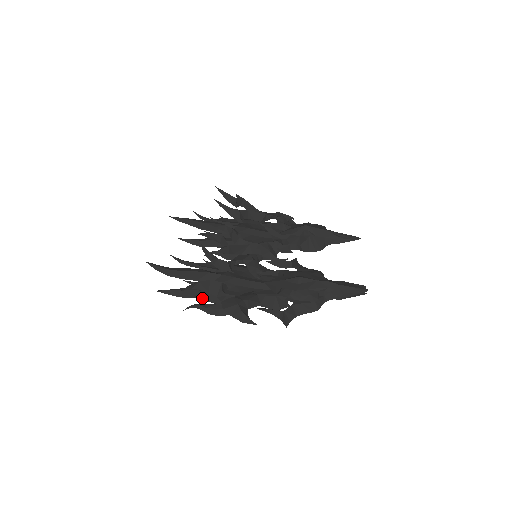
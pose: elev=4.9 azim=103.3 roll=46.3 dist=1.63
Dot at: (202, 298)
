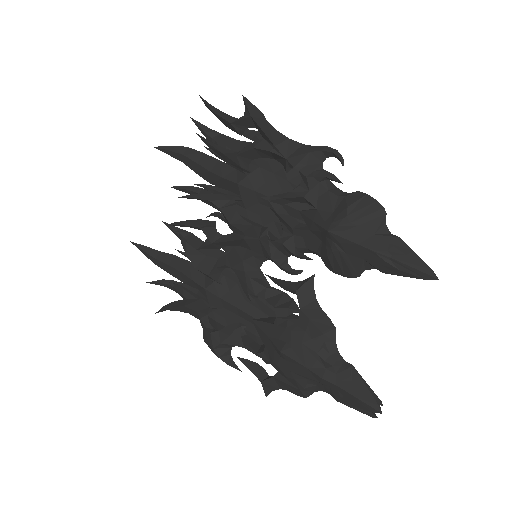
Dot at: occluded
